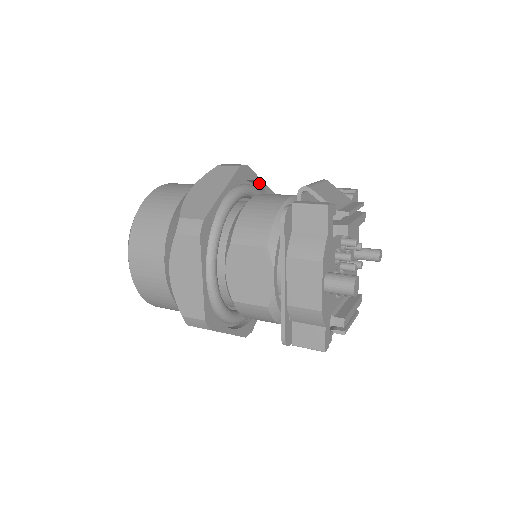
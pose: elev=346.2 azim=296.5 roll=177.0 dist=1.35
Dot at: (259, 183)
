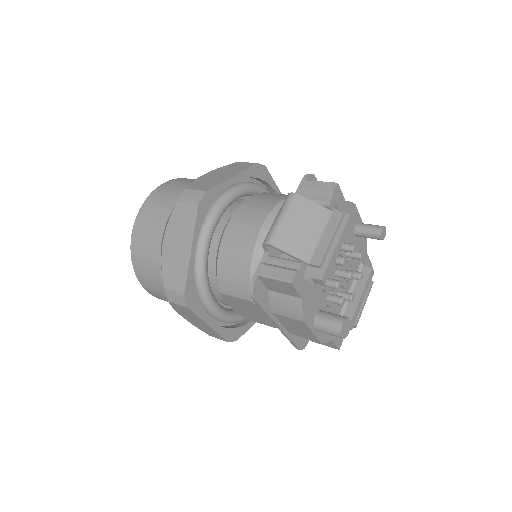
Dot at: (231, 183)
